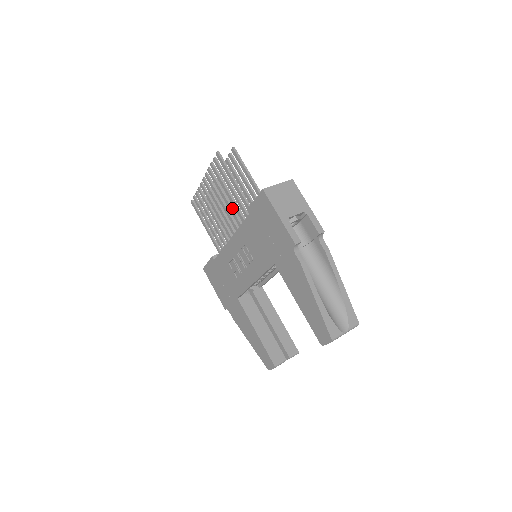
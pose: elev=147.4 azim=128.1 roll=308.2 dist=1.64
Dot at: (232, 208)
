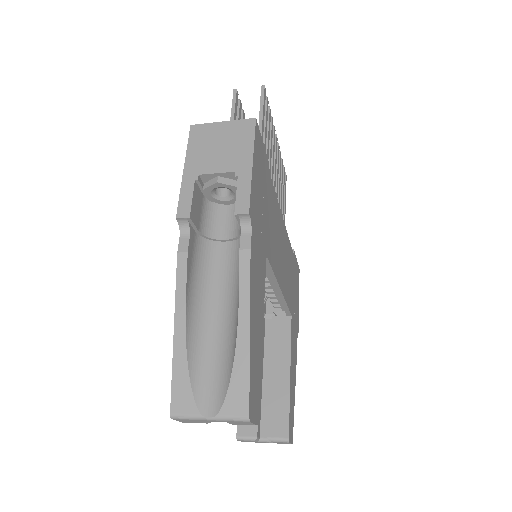
Dot at: occluded
